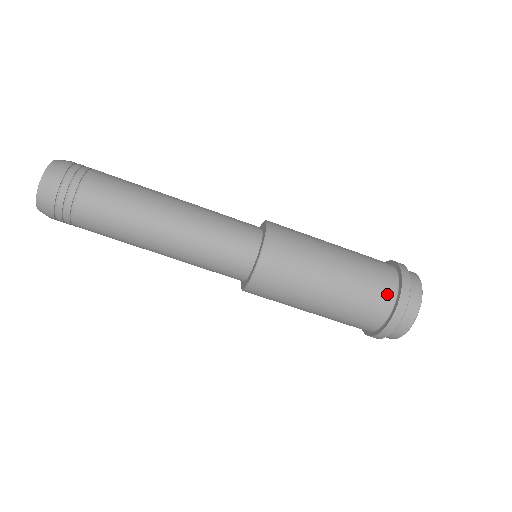
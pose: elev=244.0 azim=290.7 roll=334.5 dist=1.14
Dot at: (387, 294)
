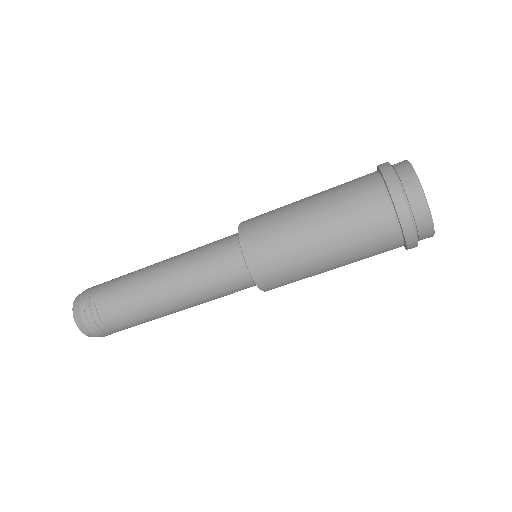
Dot at: (372, 185)
